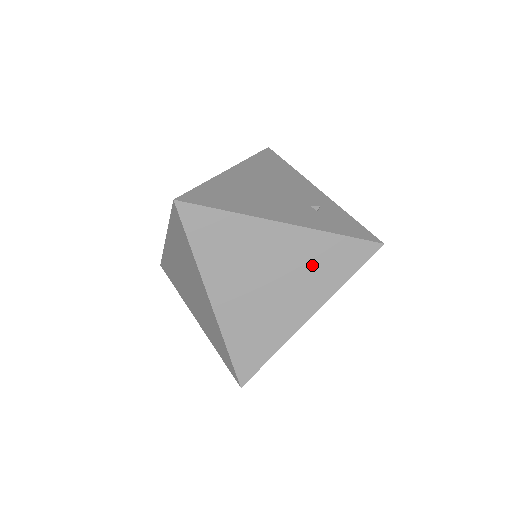
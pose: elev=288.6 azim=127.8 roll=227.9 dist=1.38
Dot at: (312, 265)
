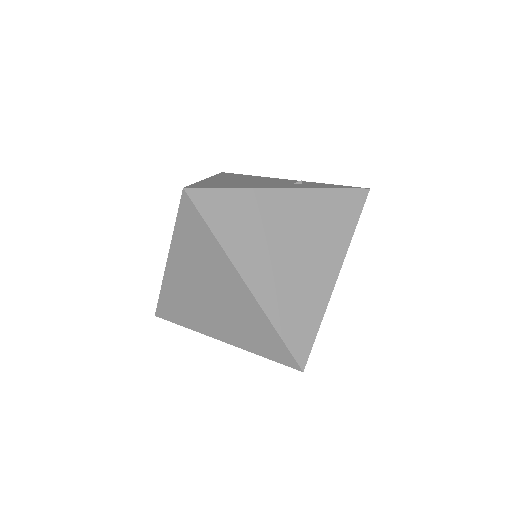
Dot at: (322, 223)
